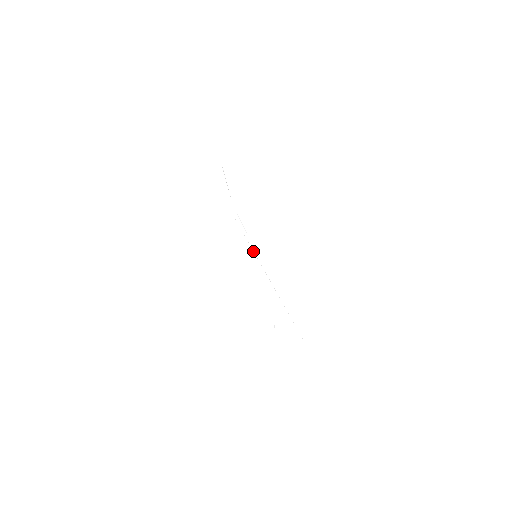
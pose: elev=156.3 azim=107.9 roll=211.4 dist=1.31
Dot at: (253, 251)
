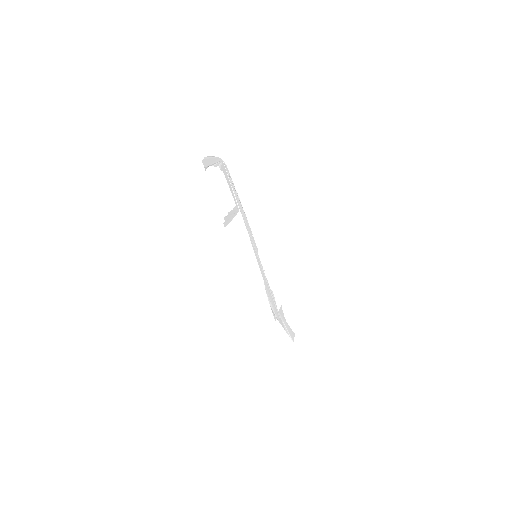
Dot at: (258, 262)
